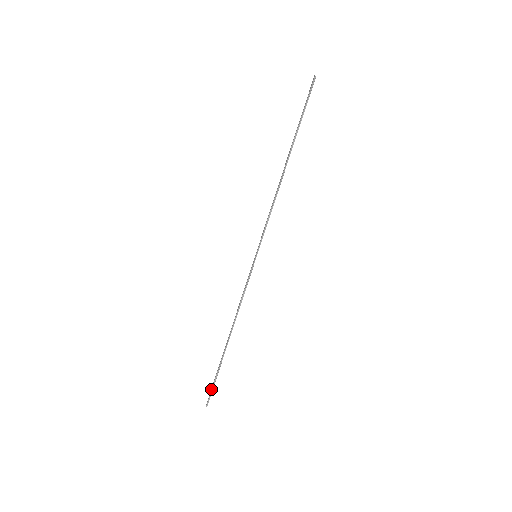
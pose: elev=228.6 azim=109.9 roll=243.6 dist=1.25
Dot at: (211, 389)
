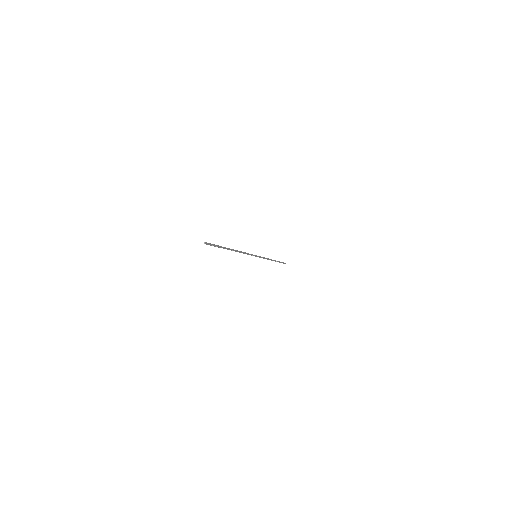
Dot at: (213, 244)
